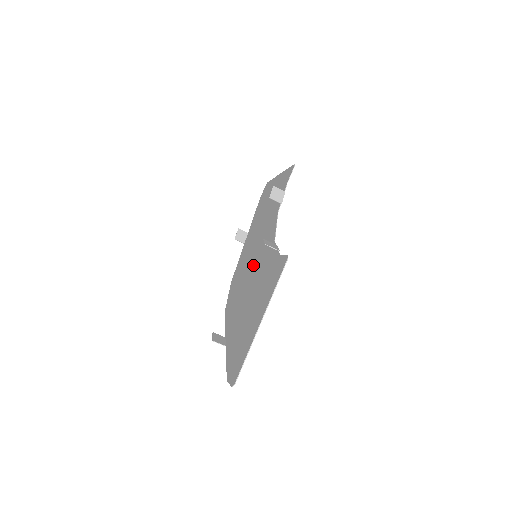
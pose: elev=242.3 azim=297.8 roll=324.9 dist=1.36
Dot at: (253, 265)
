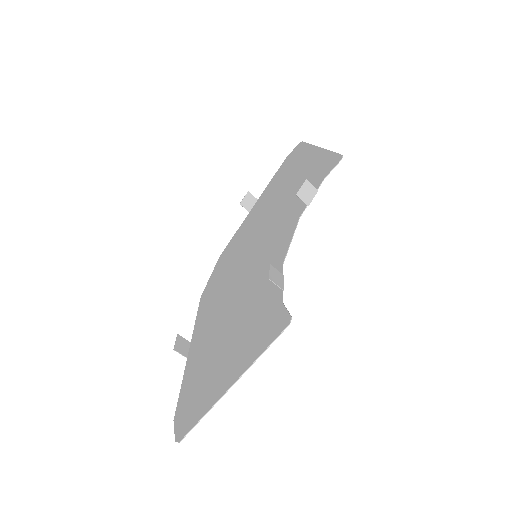
Dot at: (249, 268)
